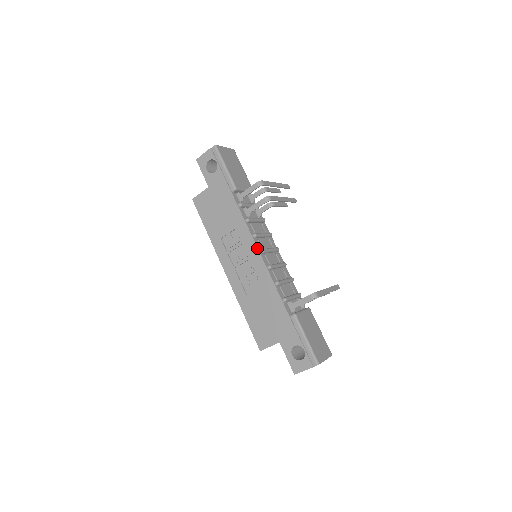
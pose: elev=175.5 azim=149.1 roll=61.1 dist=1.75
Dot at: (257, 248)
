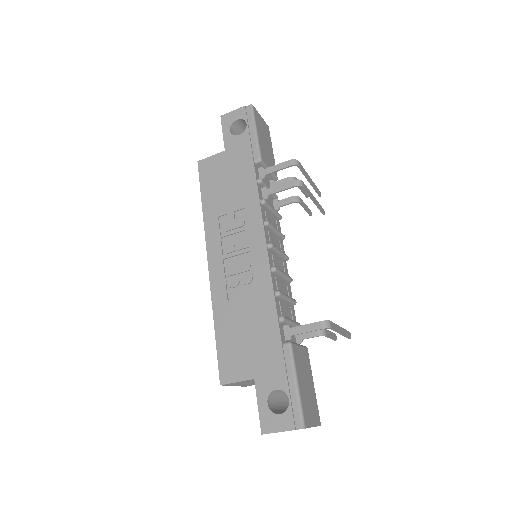
Dot at: (265, 239)
